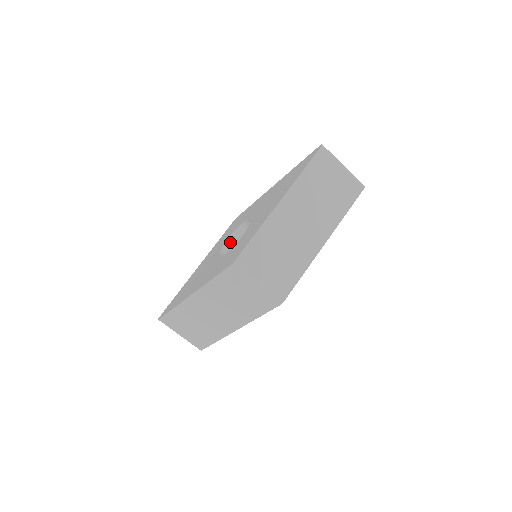
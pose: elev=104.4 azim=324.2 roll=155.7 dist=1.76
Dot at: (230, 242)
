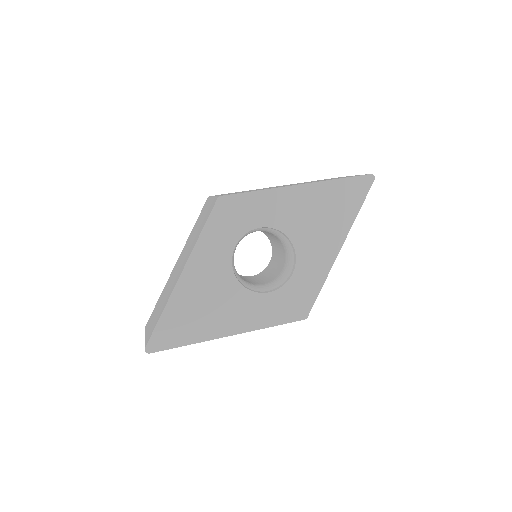
Dot at: (252, 277)
